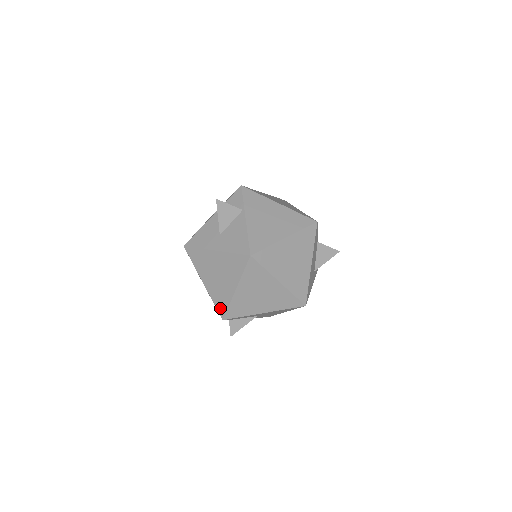
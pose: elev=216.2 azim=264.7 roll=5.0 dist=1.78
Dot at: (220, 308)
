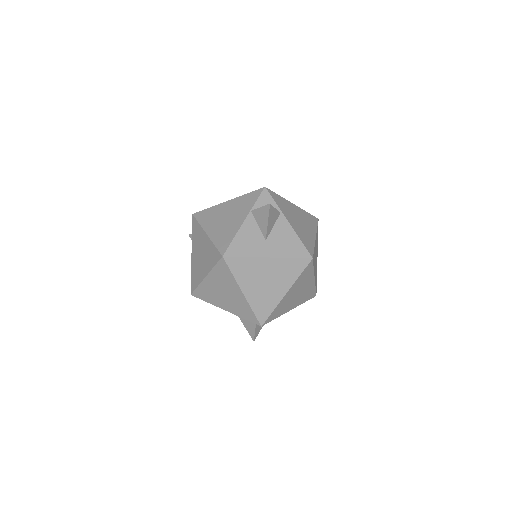
Dot at: (261, 315)
